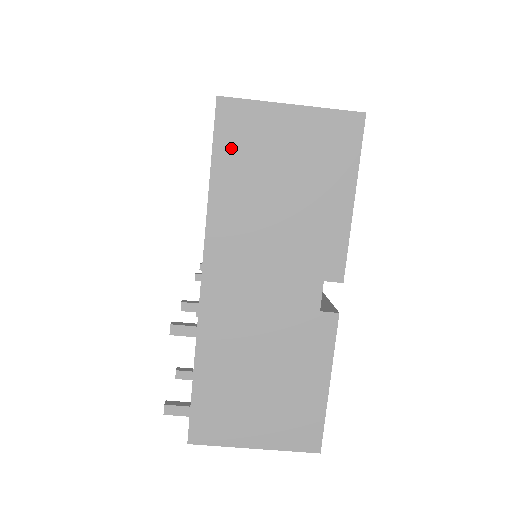
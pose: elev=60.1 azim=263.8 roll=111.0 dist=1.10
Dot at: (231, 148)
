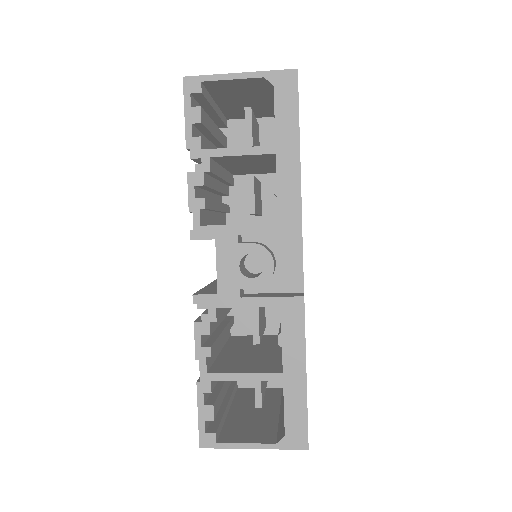
Dot at: occluded
